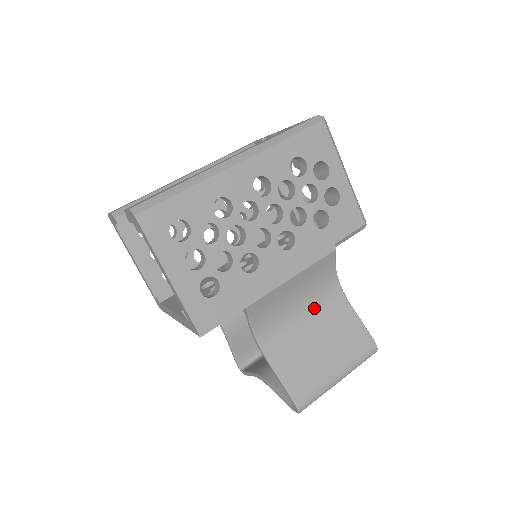
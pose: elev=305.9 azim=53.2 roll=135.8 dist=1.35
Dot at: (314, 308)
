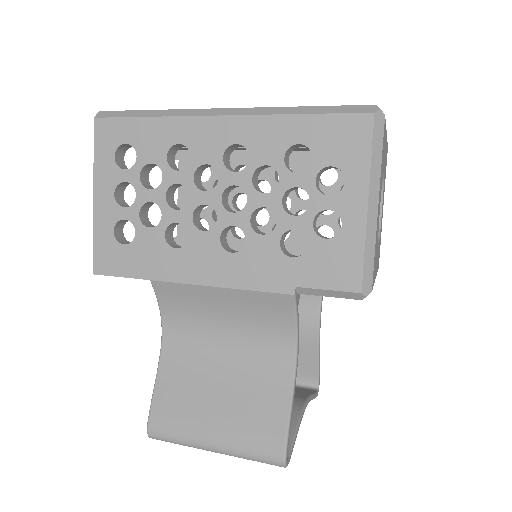
Dot at: (245, 349)
